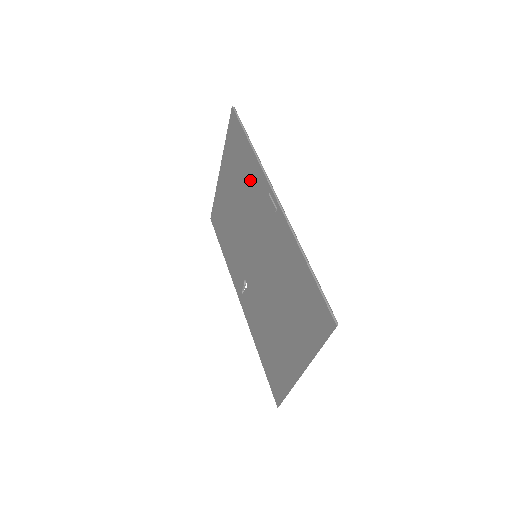
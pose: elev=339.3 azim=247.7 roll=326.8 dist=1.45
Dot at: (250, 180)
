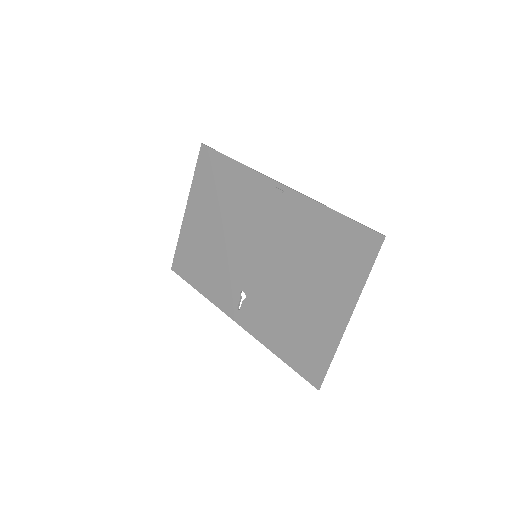
Dot at: (238, 190)
